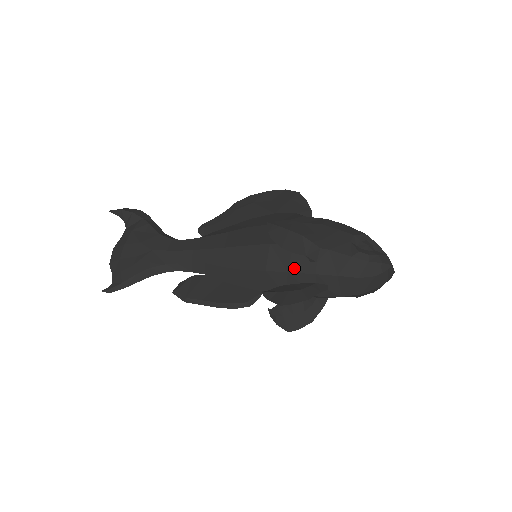
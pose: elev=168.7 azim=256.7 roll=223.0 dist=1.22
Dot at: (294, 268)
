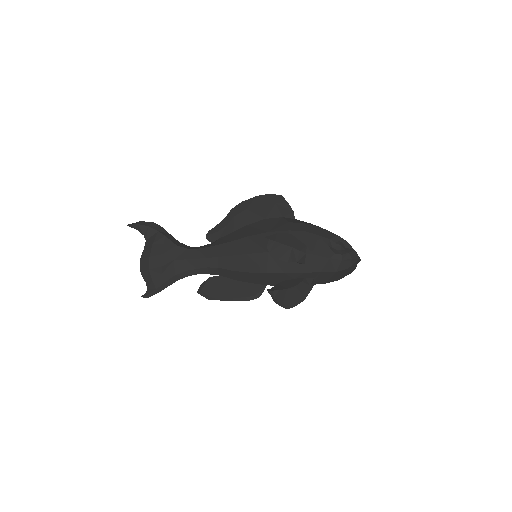
Dot at: (288, 269)
